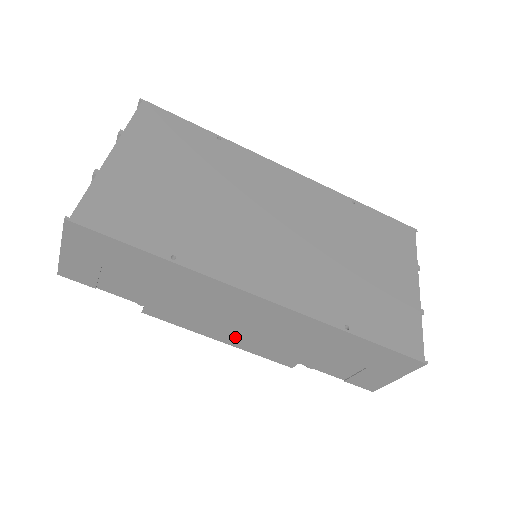
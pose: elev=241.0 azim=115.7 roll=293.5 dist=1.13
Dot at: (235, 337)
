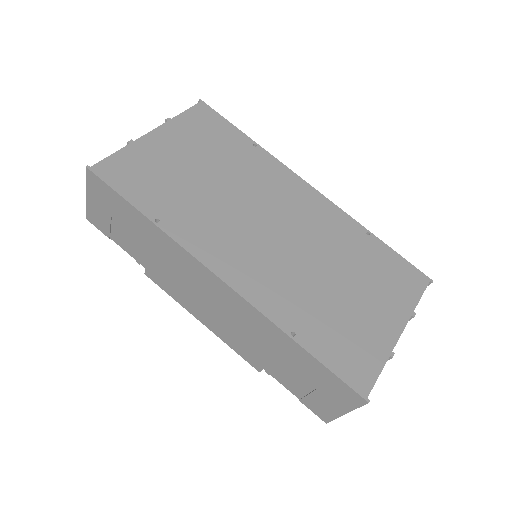
Dot at: (206, 318)
